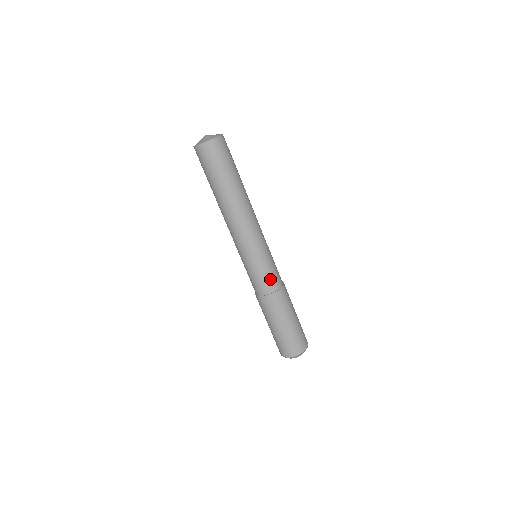
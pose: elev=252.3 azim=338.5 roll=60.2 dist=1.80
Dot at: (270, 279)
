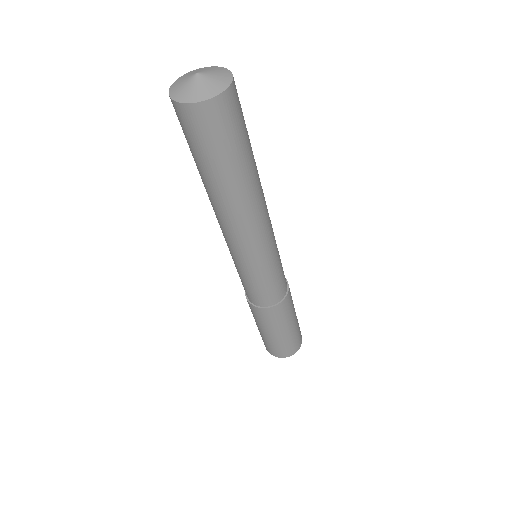
Dot at: (262, 295)
